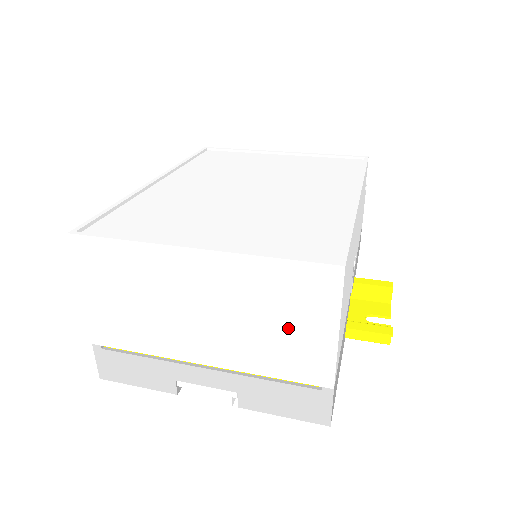
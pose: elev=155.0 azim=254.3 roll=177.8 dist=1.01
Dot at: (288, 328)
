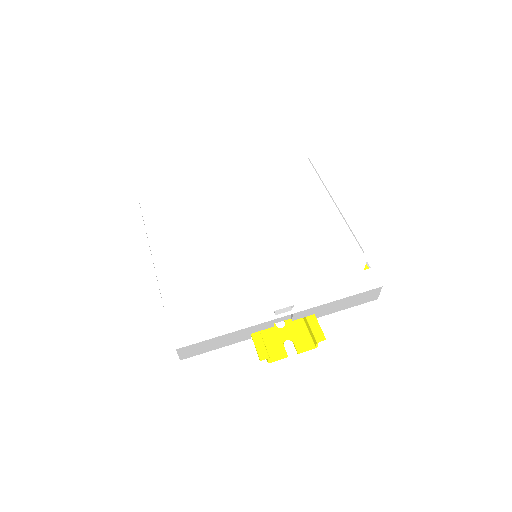
Dot at: occluded
